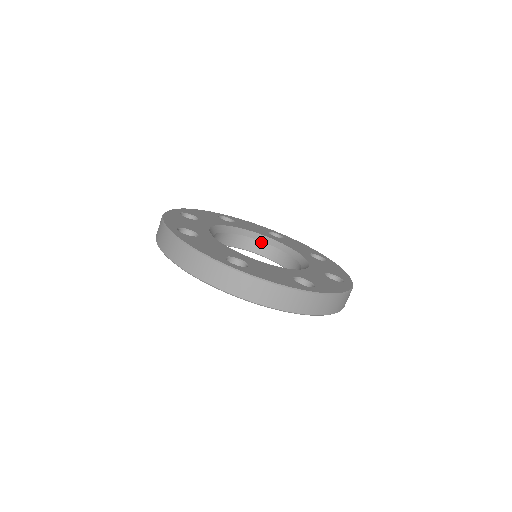
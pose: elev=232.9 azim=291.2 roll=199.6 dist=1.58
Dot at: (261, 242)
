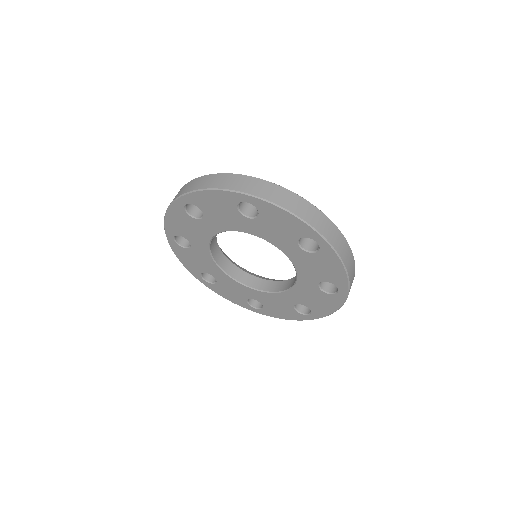
Dot at: (252, 276)
